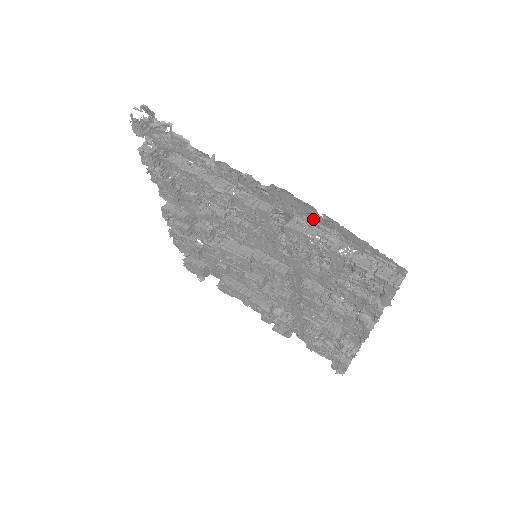
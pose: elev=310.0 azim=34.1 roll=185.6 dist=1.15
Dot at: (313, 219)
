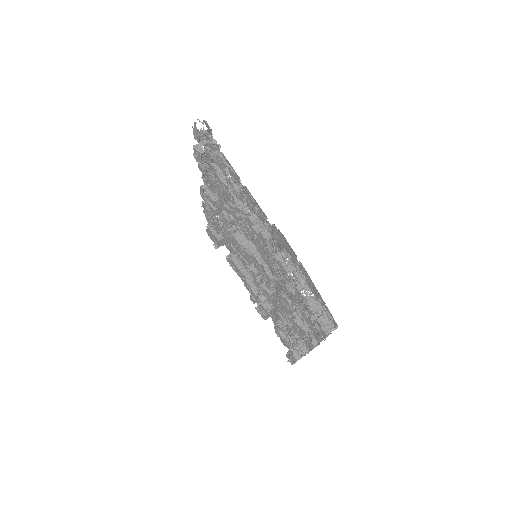
Dot at: (291, 262)
